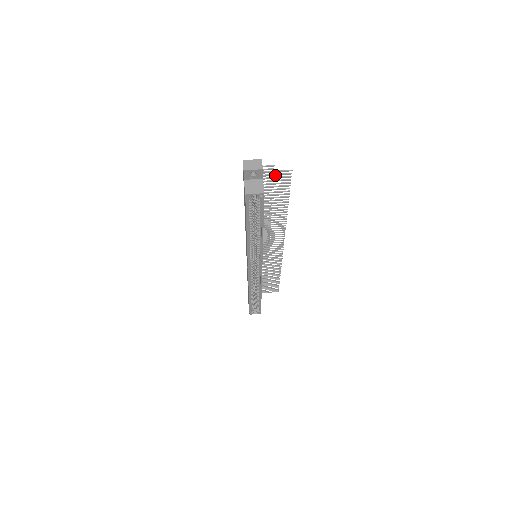
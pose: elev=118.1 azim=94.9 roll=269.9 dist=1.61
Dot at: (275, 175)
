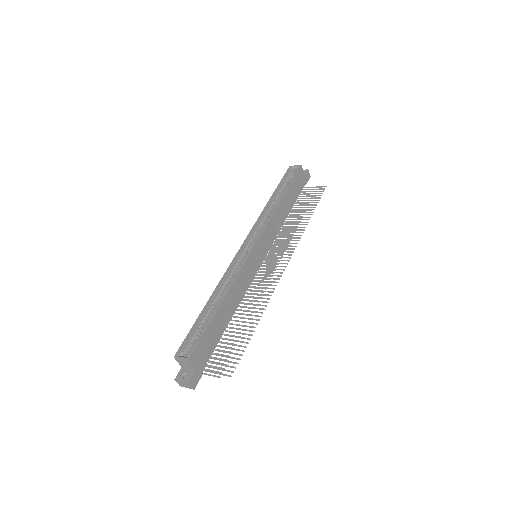
Dot at: (314, 189)
